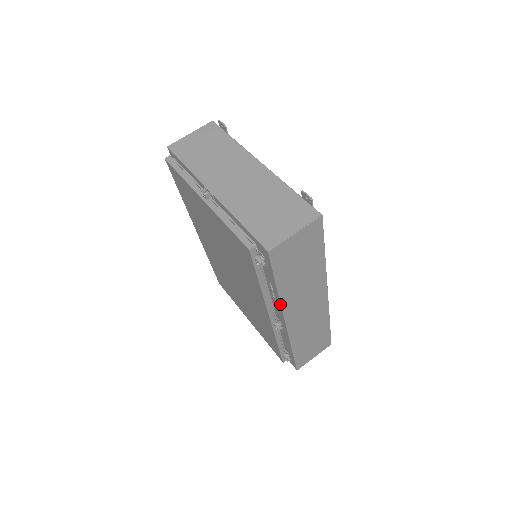
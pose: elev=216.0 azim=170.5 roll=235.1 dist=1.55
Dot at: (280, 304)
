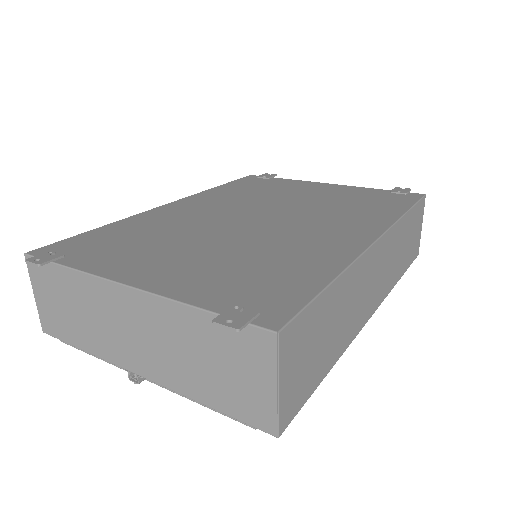
Dot at: (347, 346)
